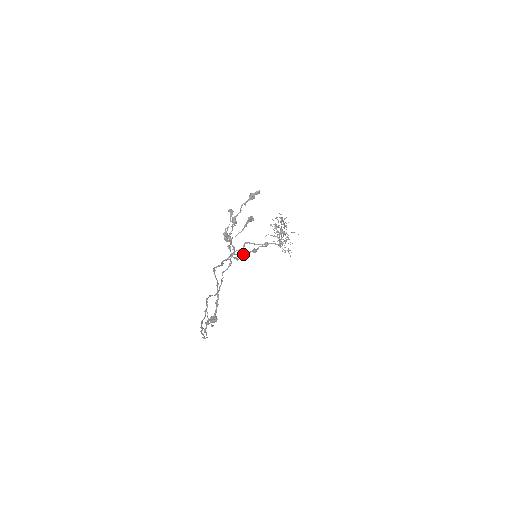
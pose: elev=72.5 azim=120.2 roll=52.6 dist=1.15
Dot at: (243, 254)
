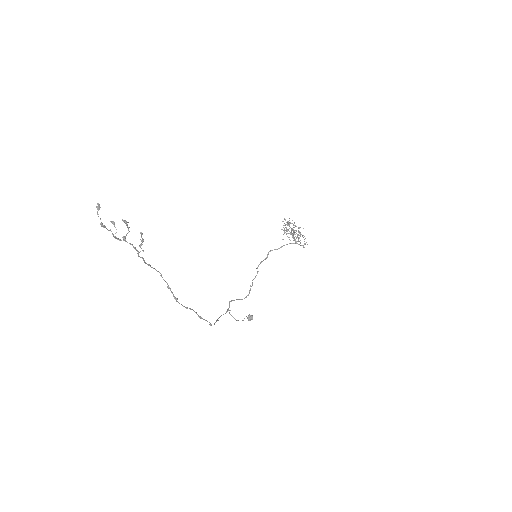
Dot at: occluded
